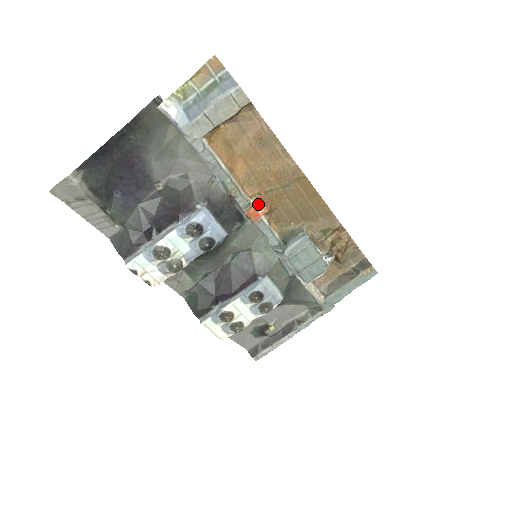
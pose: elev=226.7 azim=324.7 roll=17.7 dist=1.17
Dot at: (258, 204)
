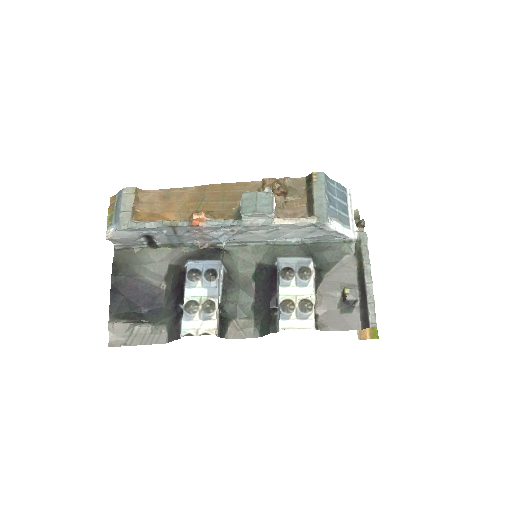
Dot at: (194, 216)
